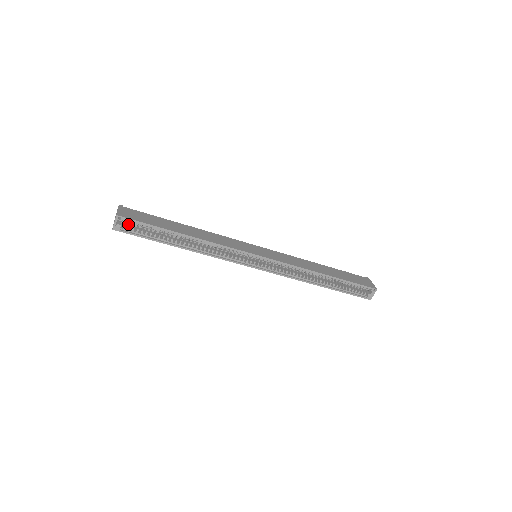
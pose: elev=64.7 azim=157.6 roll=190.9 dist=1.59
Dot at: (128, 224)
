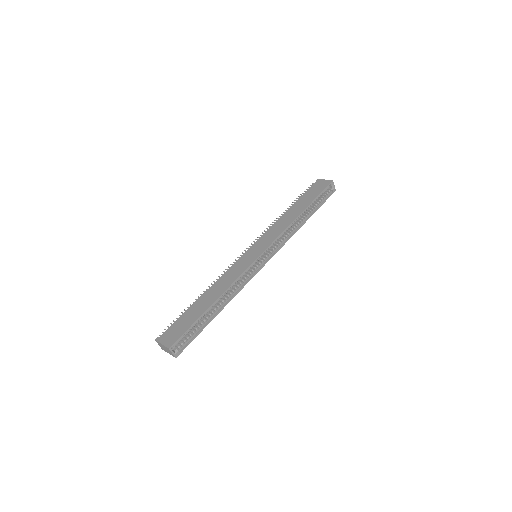
Dot at: occluded
